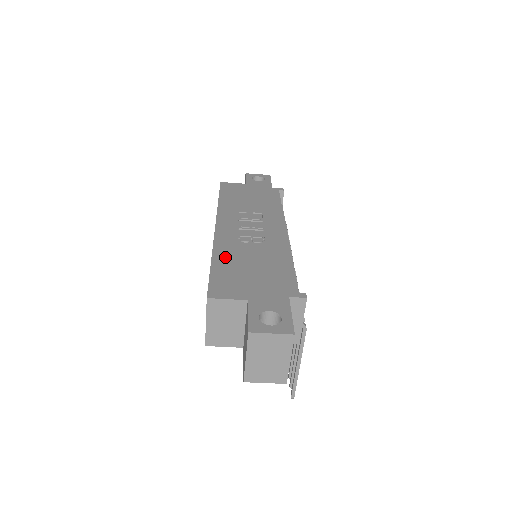
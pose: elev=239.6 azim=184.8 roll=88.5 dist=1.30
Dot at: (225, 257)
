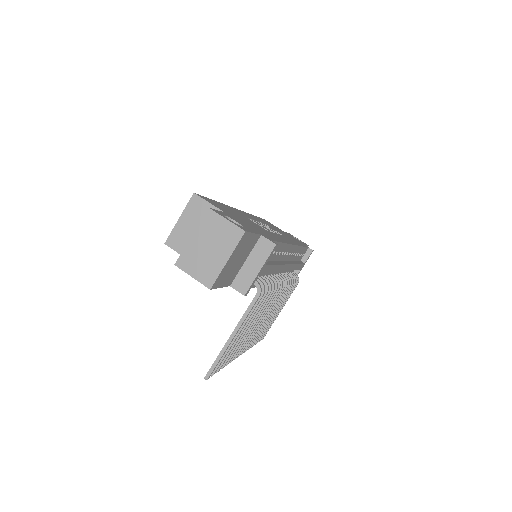
Dot at: occluded
